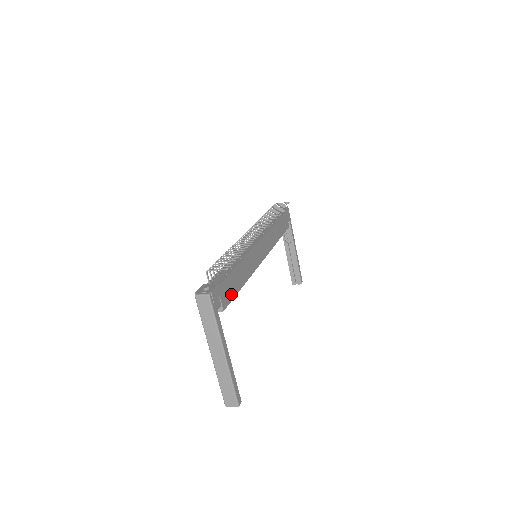
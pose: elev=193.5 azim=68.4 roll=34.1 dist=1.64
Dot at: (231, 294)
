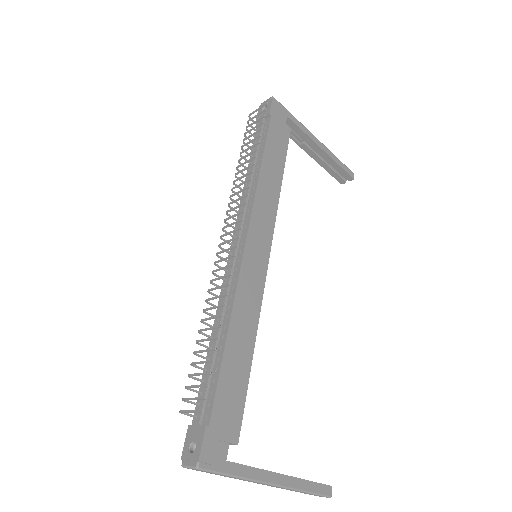
Dot at: (238, 400)
